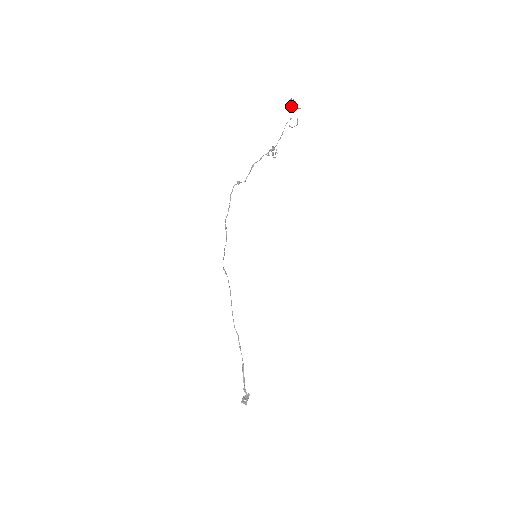
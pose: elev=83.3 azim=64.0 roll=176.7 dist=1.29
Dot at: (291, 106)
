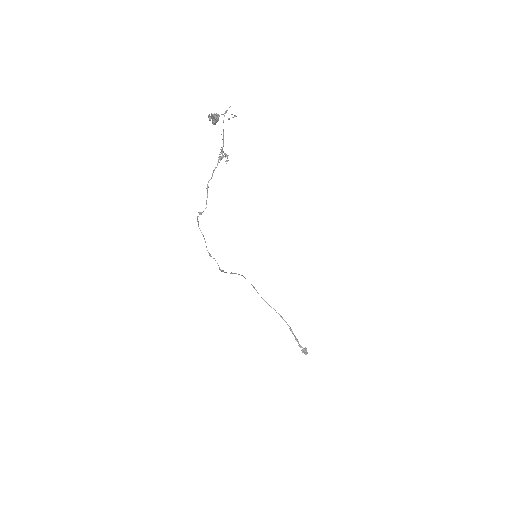
Dot at: (213, 124)
